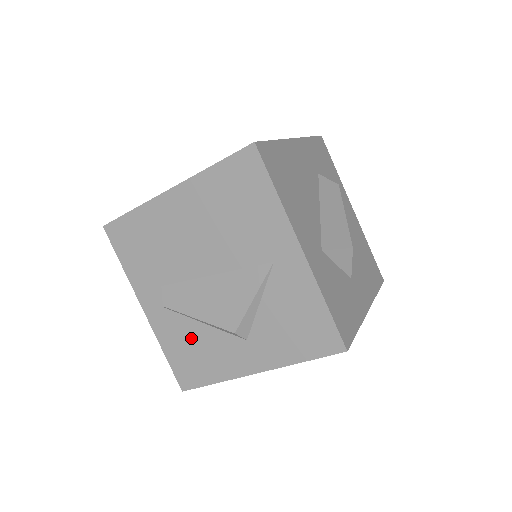
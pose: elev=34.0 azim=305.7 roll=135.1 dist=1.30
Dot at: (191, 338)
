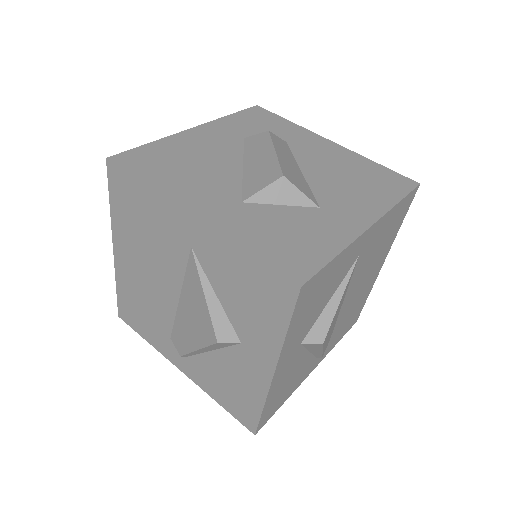
Dot at: (217, 373)
